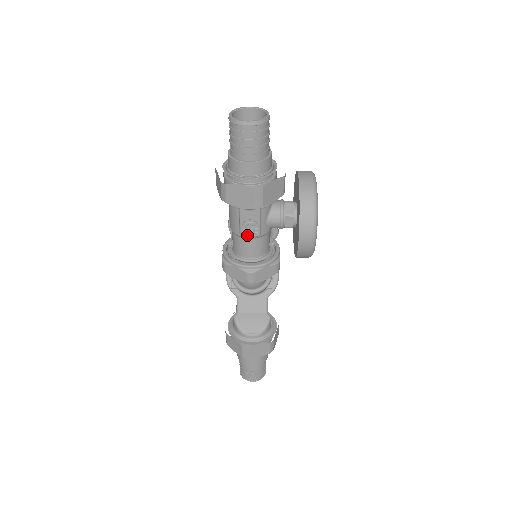
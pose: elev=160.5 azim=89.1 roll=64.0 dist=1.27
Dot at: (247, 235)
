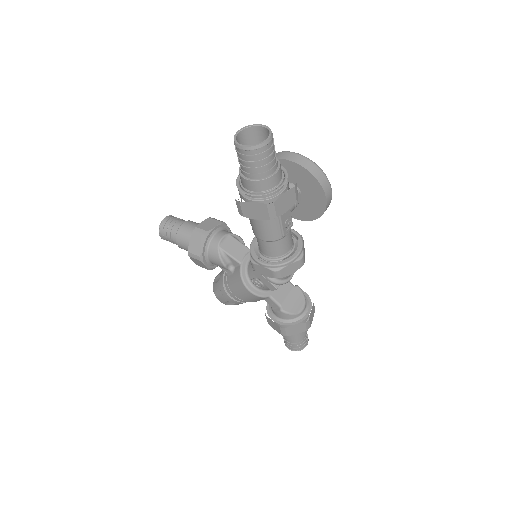
Dot at: (287, 232)
